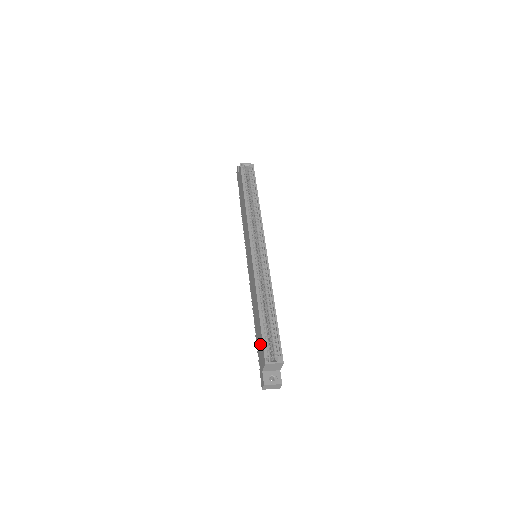
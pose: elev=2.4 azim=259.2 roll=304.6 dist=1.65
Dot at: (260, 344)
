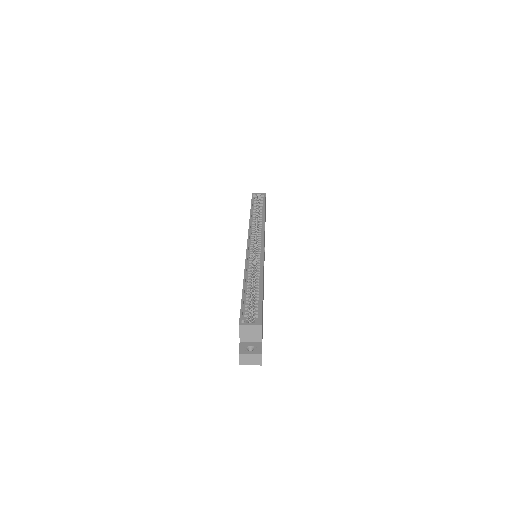
Dot at: occluded
